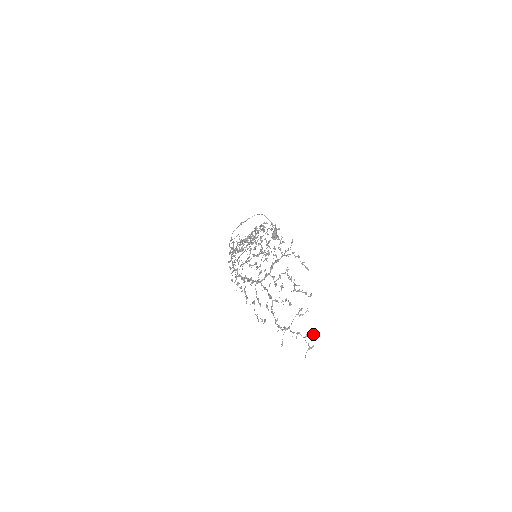
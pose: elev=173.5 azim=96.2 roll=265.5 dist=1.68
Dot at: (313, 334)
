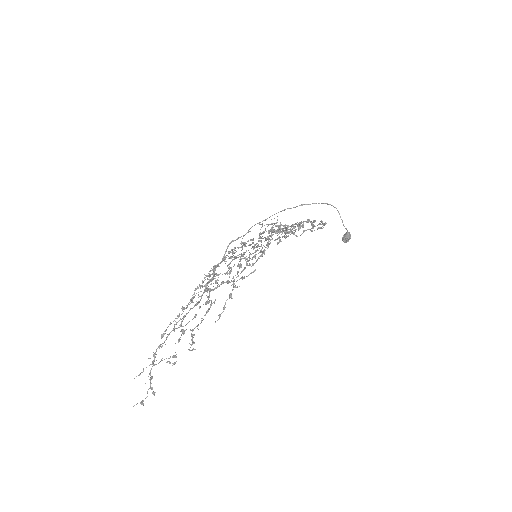
Dot at: (153, 392)
